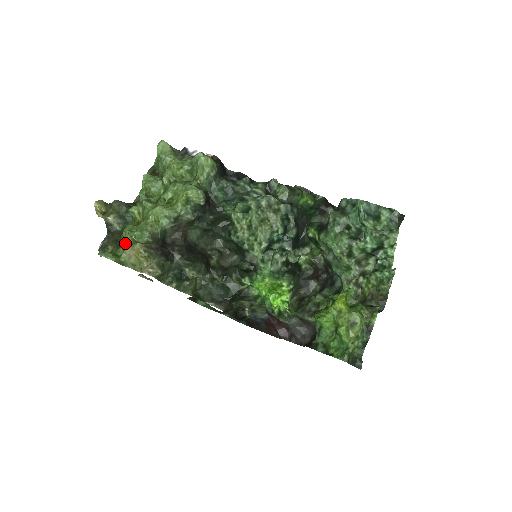
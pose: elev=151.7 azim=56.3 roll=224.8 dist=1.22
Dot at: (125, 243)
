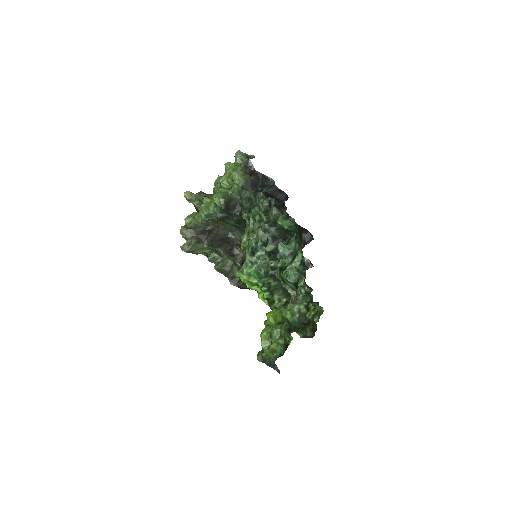
Dot at: occluded
